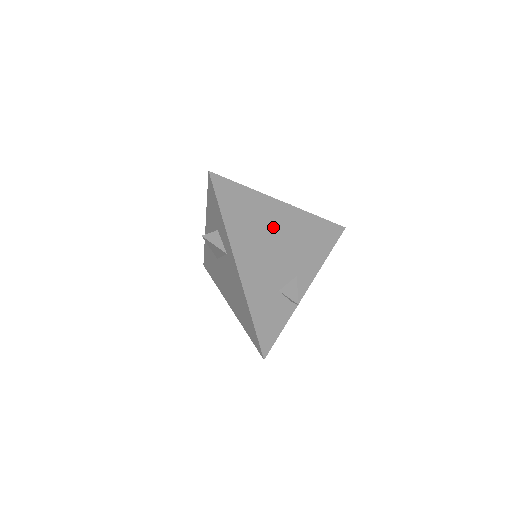
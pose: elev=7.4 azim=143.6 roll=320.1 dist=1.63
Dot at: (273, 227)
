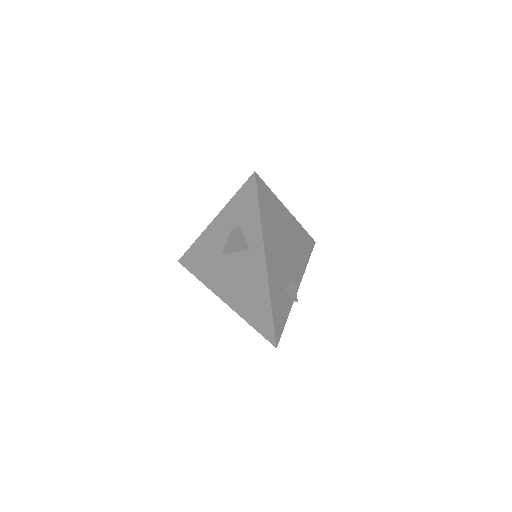
Dot at: (284, 231)
